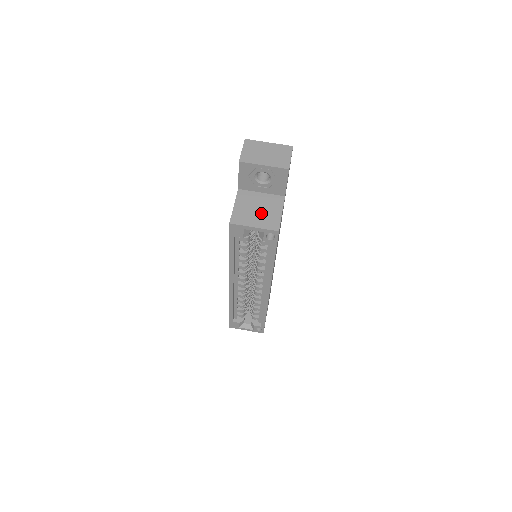
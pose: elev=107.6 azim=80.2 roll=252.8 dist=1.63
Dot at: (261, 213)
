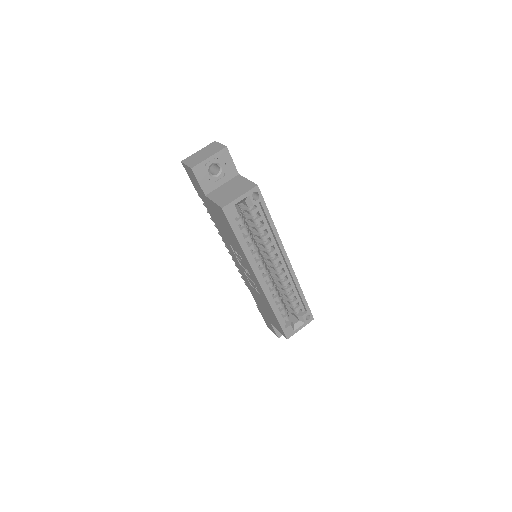
Dot at: (235, 190)
